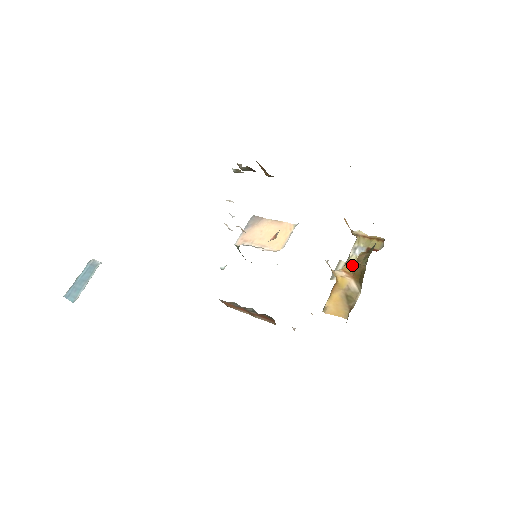
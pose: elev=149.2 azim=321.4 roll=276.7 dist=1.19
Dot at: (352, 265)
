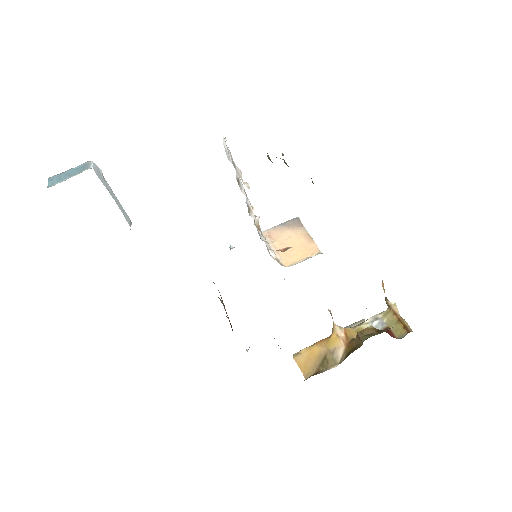
Dot at: occluded
